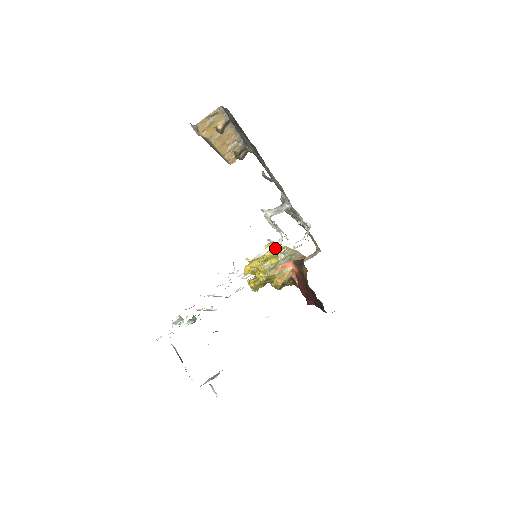
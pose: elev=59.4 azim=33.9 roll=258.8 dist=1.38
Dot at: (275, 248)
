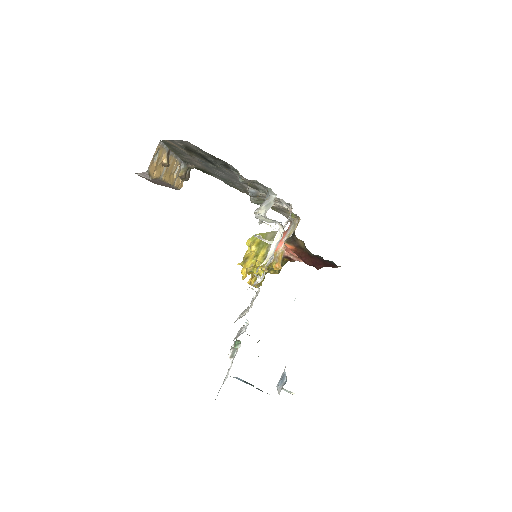
Dot at: (256, 240)
